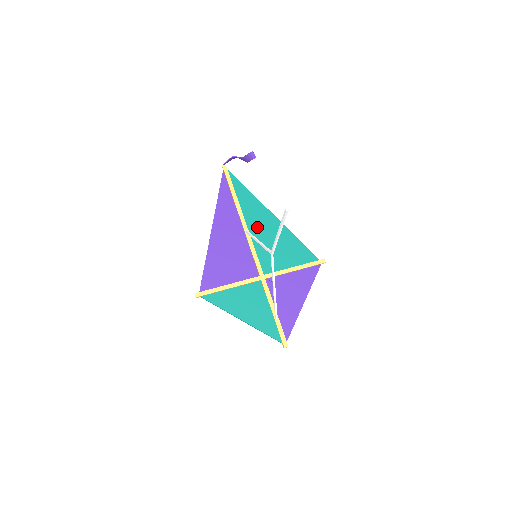
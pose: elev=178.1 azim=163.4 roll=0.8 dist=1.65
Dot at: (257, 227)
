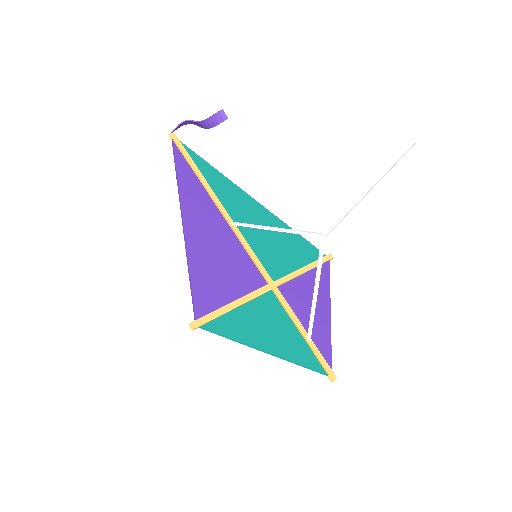
Dot at: (242, 217)
